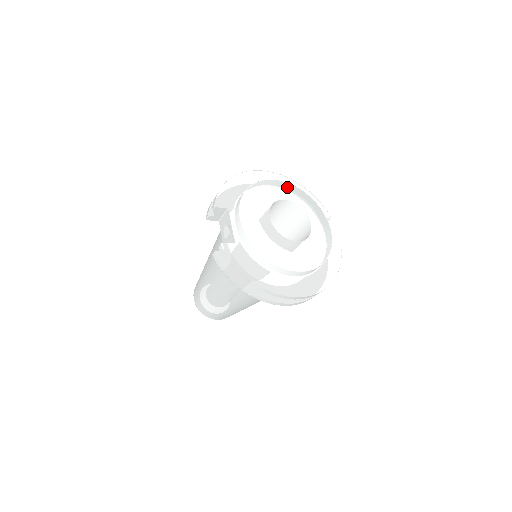
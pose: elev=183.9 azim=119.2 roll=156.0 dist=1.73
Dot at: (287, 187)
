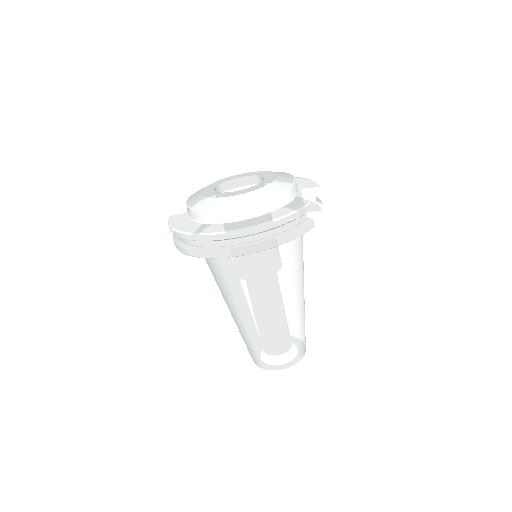
Dot at: occluded
